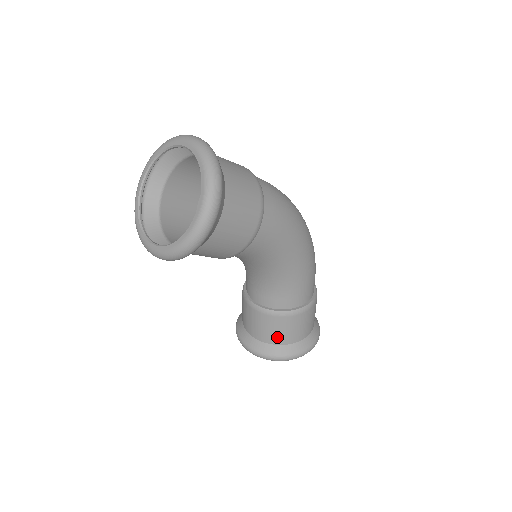
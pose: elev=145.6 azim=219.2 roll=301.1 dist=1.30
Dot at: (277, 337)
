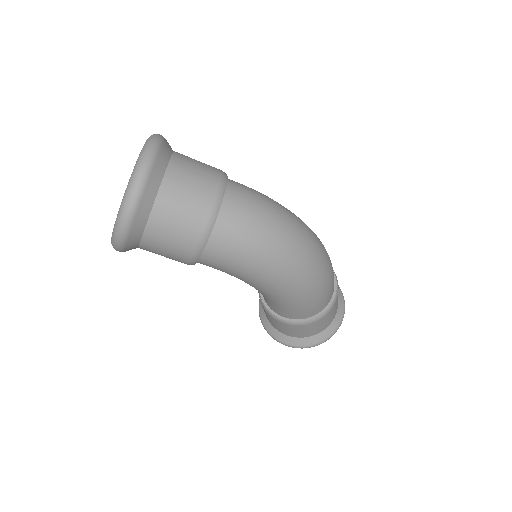
Dot at: (269, 319)
